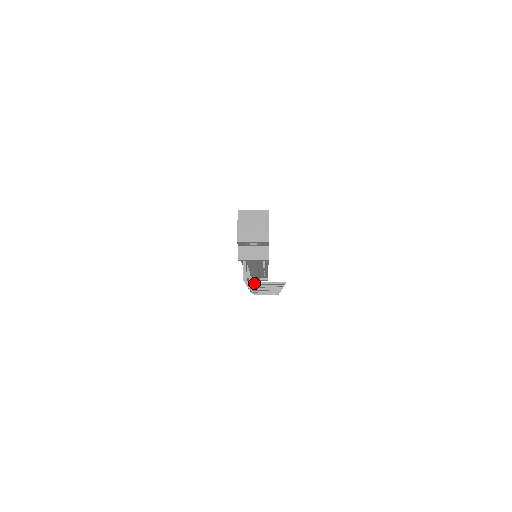
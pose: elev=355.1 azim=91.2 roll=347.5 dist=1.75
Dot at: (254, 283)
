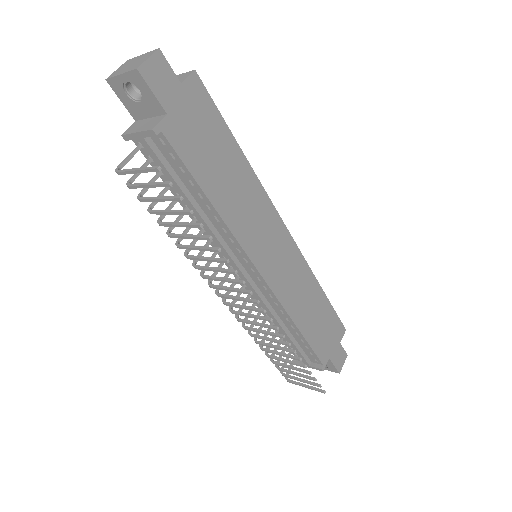
Dot at: (123, 171)
